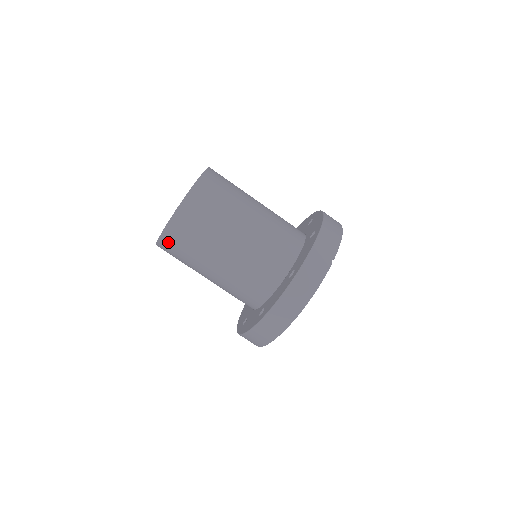
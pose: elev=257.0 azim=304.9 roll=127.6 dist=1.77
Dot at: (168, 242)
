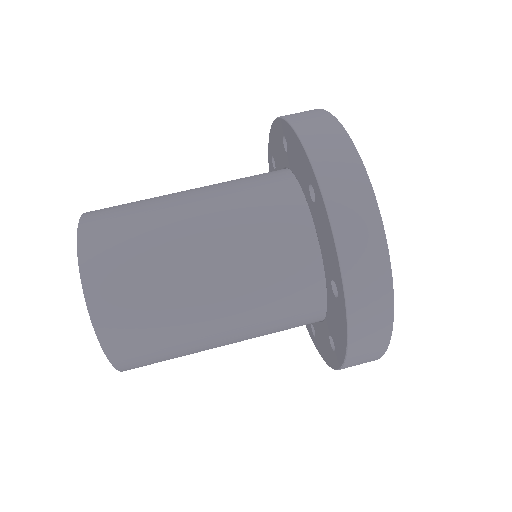
Dot at: (99, 270)
